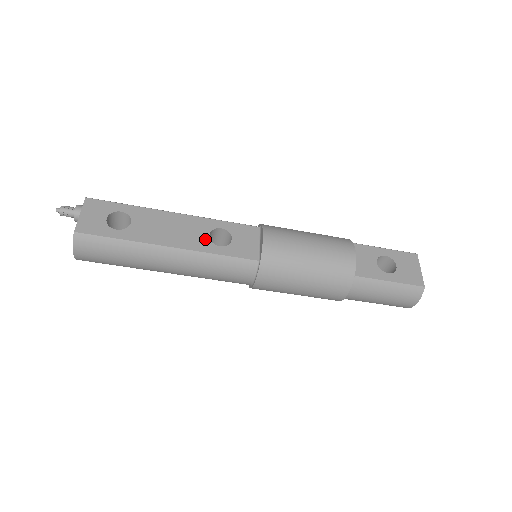
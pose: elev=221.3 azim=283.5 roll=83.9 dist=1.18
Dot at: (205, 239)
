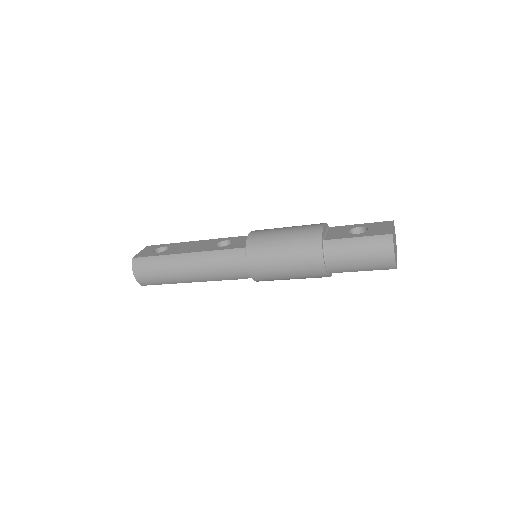
Dot at: (212, 246)
